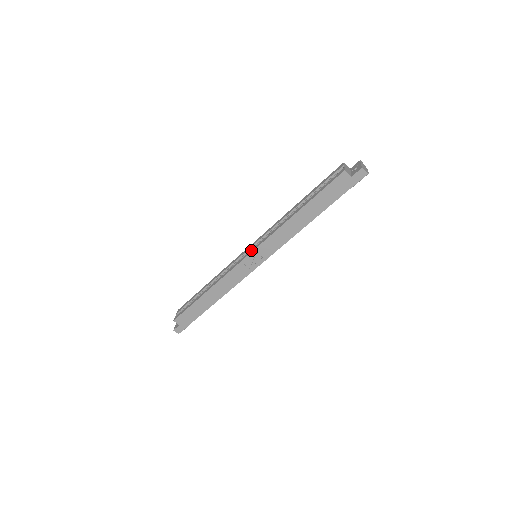
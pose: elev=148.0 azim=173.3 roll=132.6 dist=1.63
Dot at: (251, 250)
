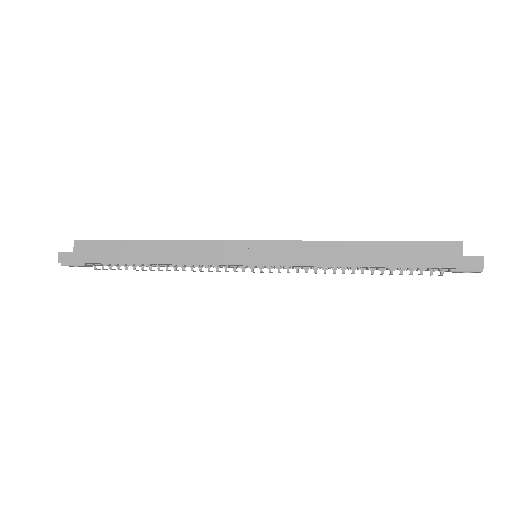
Dot at: (262, 240)
